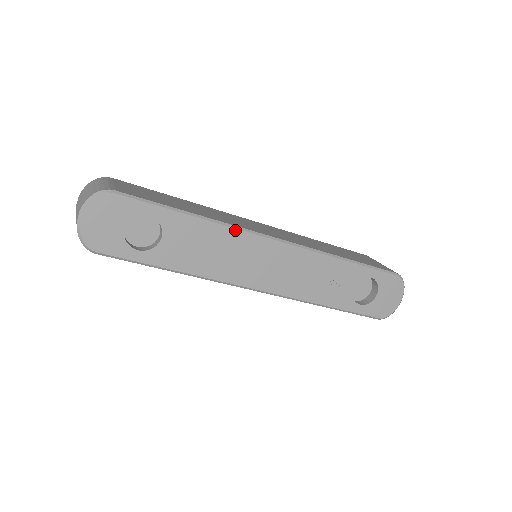
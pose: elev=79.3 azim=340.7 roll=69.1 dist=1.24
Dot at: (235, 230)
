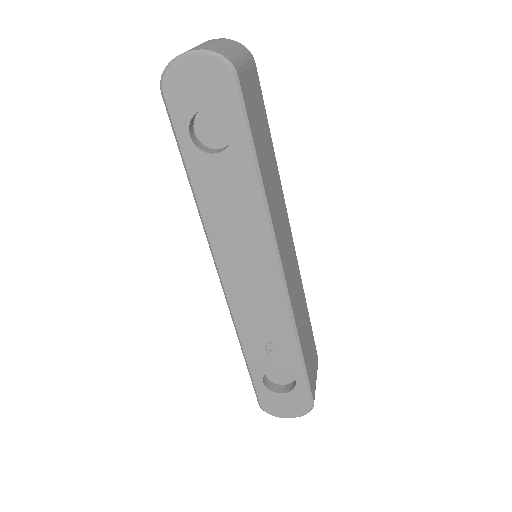
Dot at: (268, 225)
